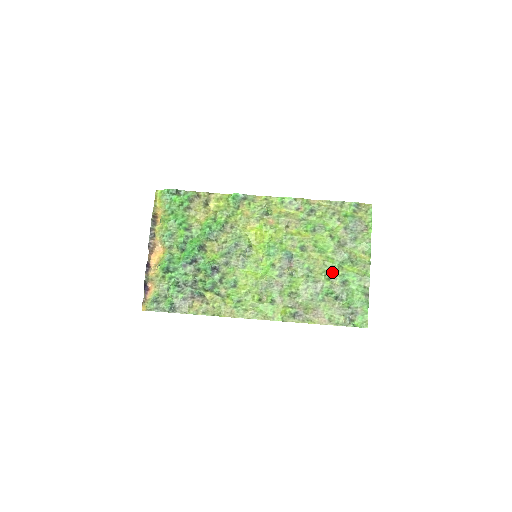
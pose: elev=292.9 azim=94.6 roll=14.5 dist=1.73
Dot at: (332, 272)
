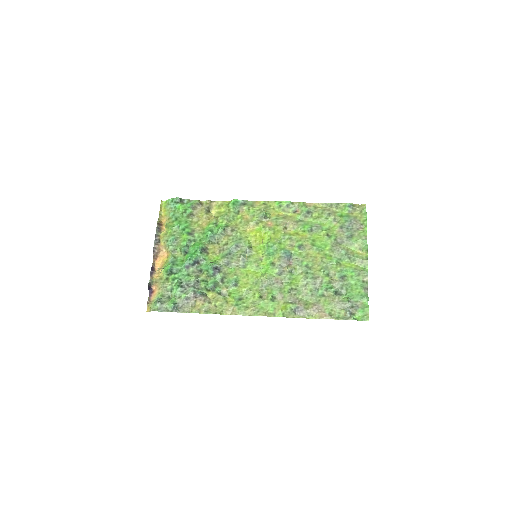
Dot at: (330, 268)
